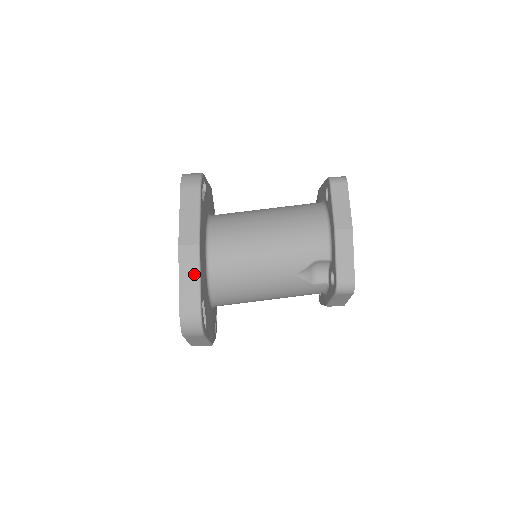
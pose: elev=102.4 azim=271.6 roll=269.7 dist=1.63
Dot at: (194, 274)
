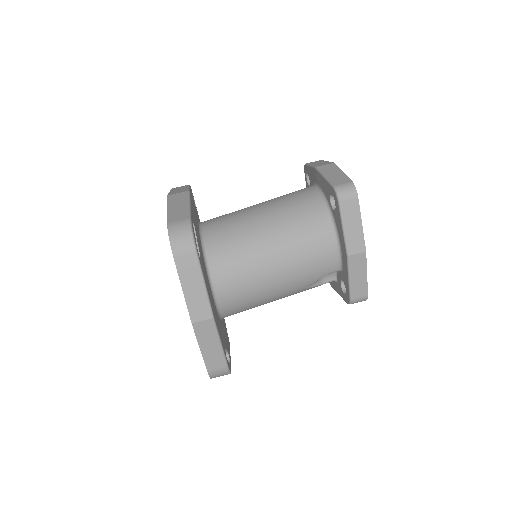
Dot at: (214, 342)
